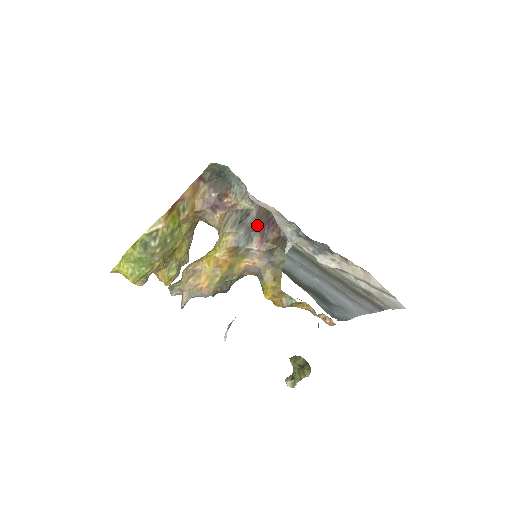
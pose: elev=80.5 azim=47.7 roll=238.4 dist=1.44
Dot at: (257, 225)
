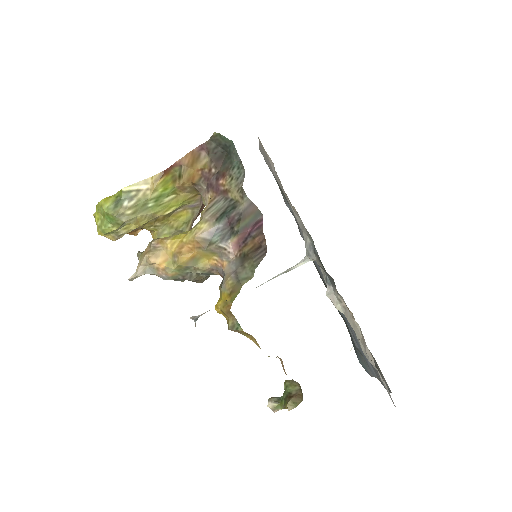
Dot at: (239, 223)
